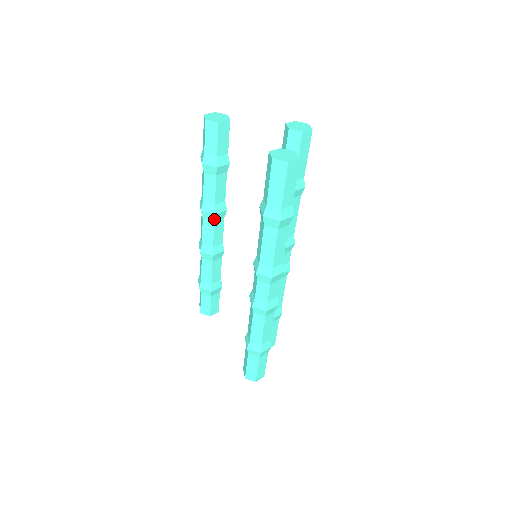
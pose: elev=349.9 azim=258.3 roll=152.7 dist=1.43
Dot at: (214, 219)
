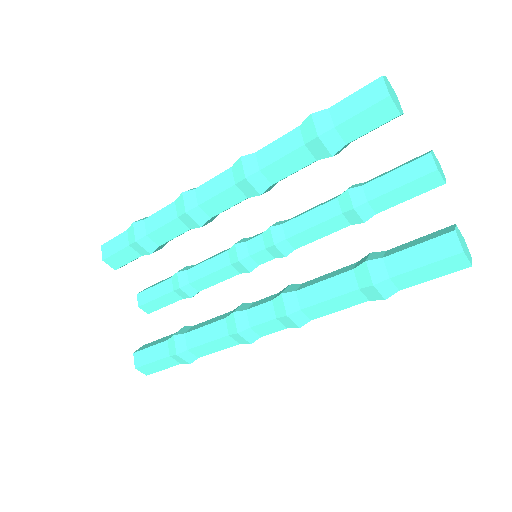
Dot at: (251, 196)
